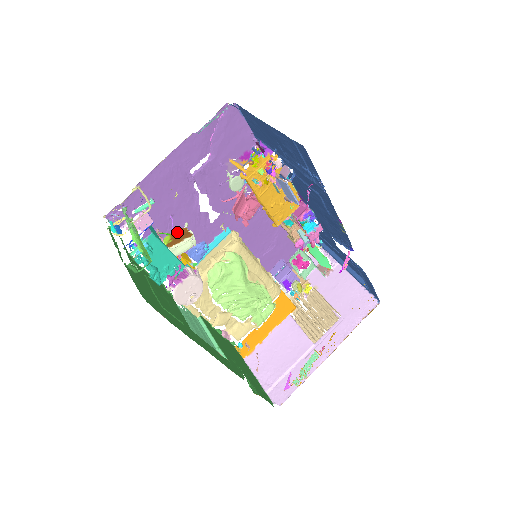
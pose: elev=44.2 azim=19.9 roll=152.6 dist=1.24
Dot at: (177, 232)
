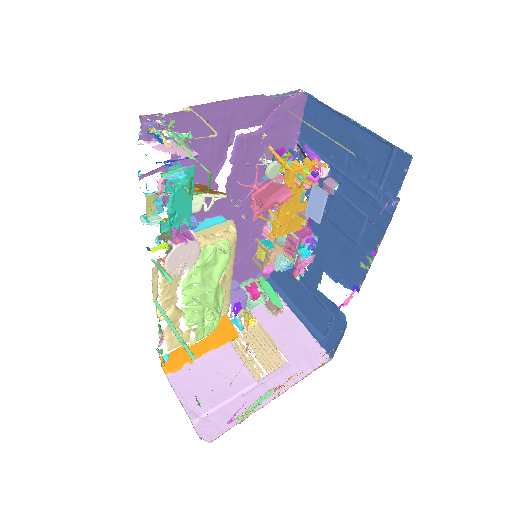
Dot at: (199, 185)
